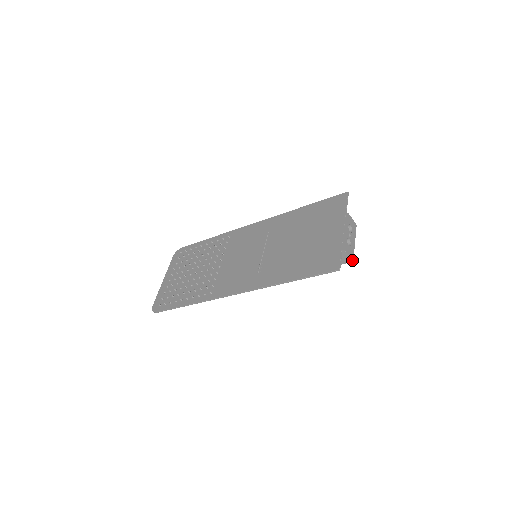
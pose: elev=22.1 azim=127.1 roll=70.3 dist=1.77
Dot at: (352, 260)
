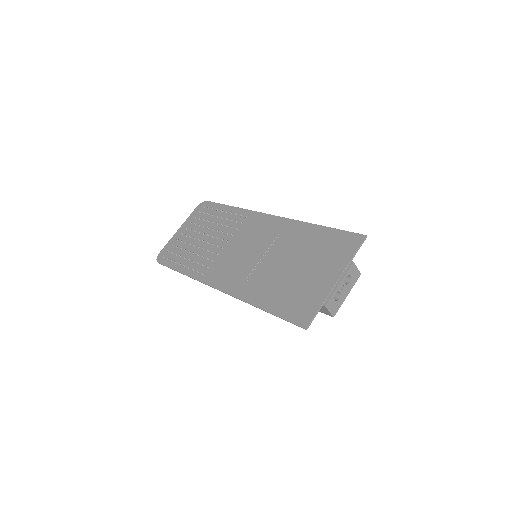
Dot at: (333, 316)
